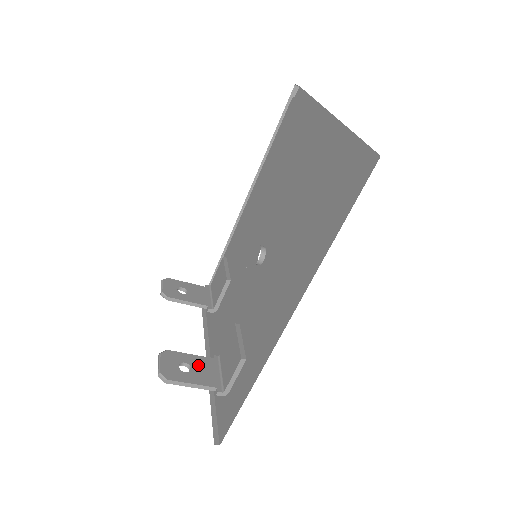
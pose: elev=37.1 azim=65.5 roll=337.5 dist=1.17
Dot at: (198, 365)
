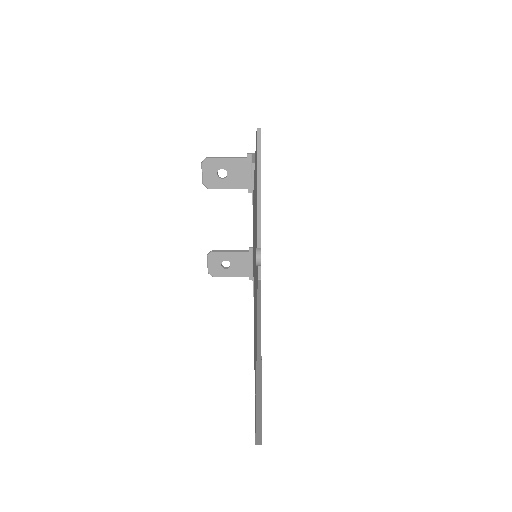
Dot at: (236, 261)
